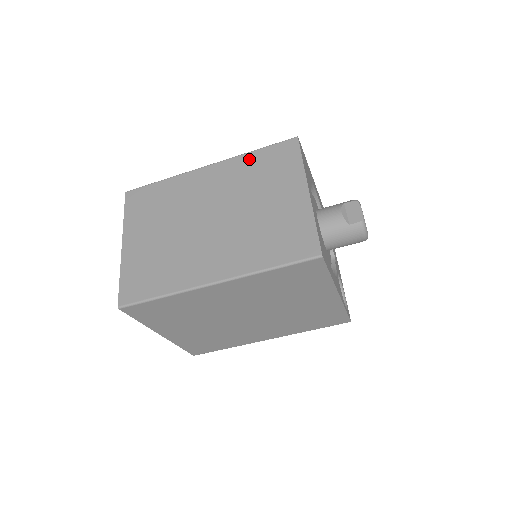
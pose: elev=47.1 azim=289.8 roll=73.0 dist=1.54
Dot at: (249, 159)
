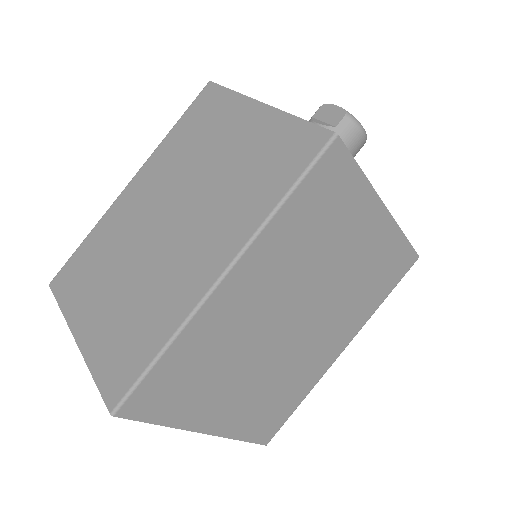
Dot at: (171, 139)
